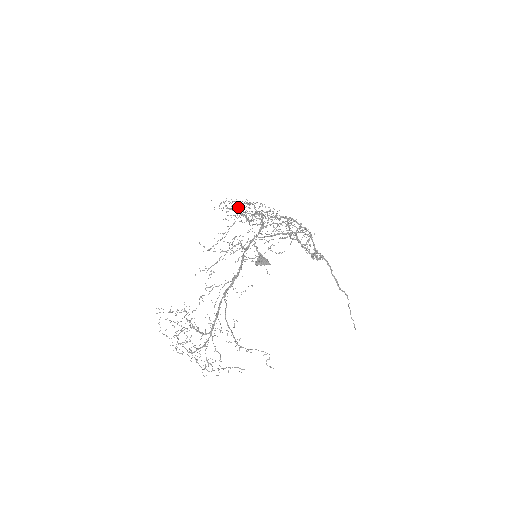
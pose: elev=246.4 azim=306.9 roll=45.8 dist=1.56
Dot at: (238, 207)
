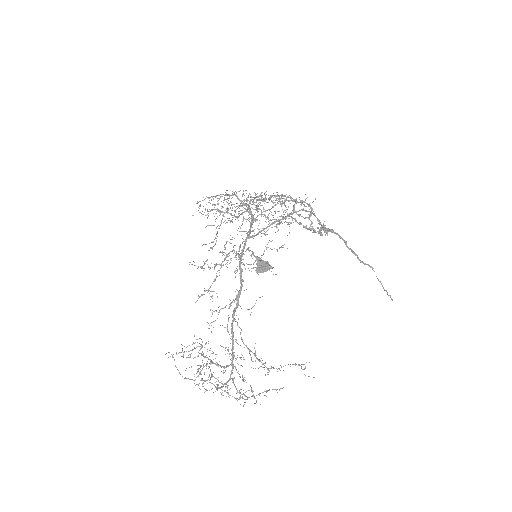
Dot at: occluded
